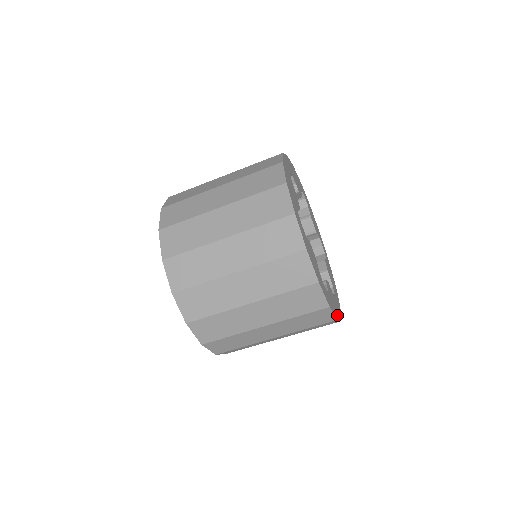
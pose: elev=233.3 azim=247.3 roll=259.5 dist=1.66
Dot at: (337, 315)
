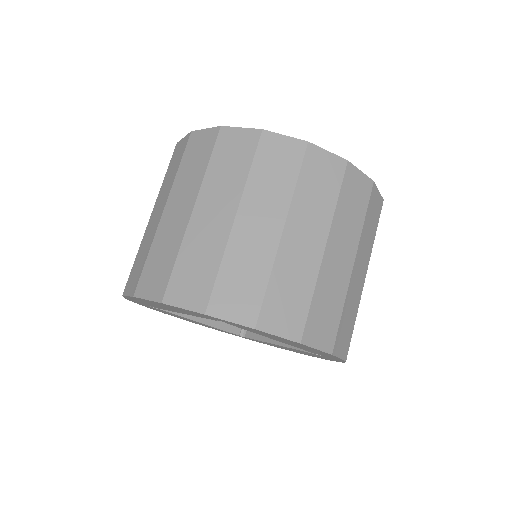
Dot at: occluded
